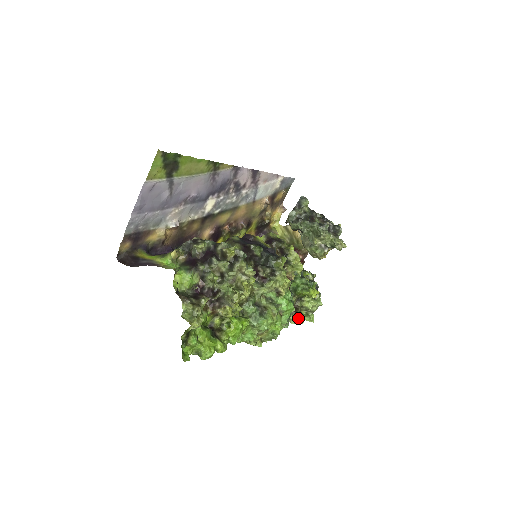
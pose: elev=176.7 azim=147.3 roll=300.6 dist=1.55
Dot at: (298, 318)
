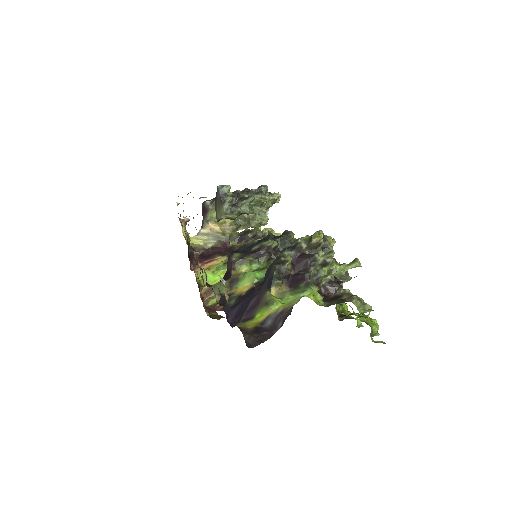
Dot at: occluded
